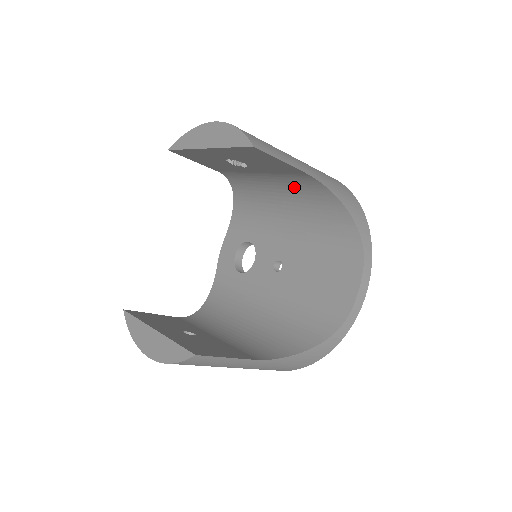
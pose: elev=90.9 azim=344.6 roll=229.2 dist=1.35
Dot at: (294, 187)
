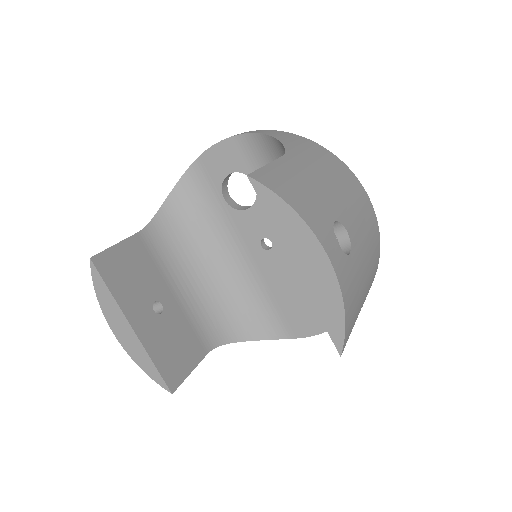
Dot at: occluded
